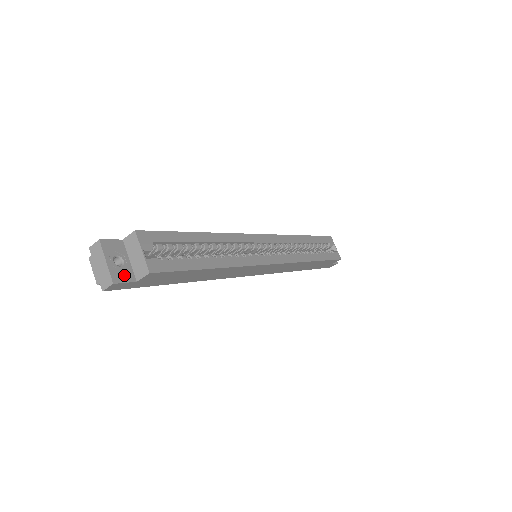
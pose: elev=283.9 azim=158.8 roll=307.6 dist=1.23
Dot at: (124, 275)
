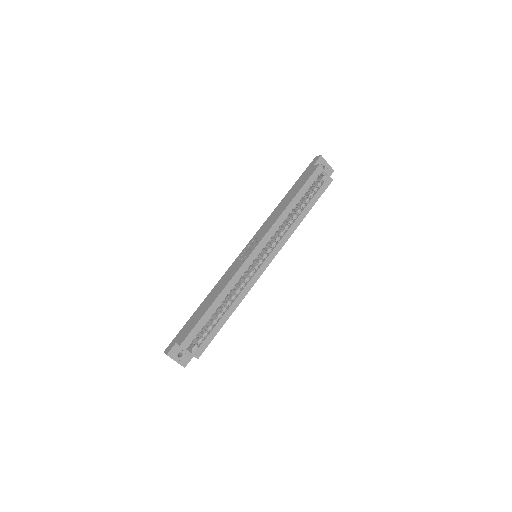
Dot at: (187, 359)
